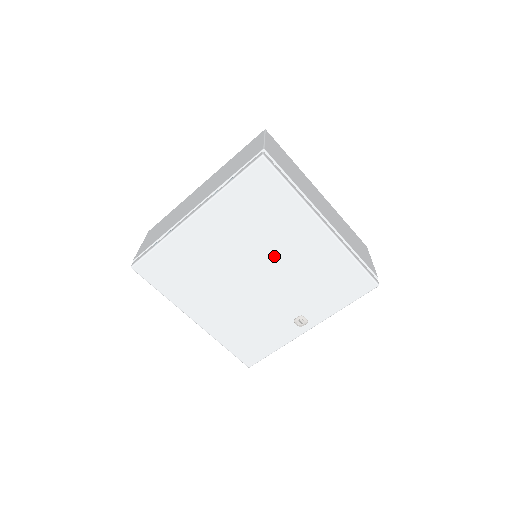
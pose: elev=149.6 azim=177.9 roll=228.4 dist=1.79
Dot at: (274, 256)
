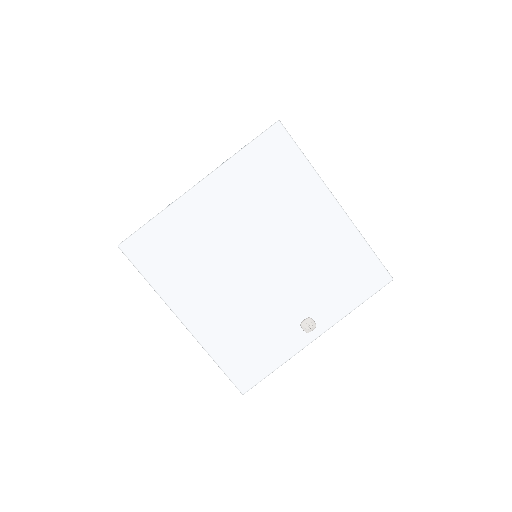
Dot at: (283, 238)
